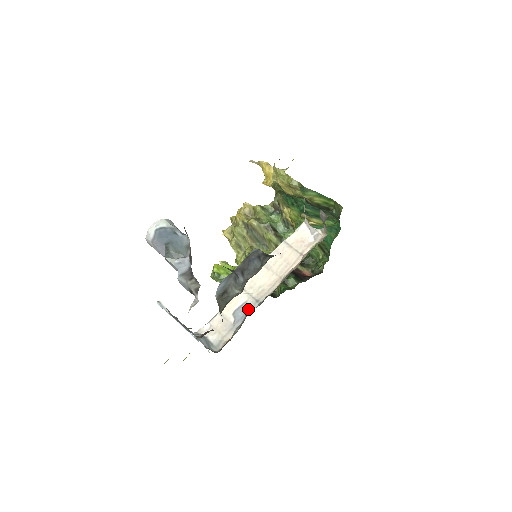
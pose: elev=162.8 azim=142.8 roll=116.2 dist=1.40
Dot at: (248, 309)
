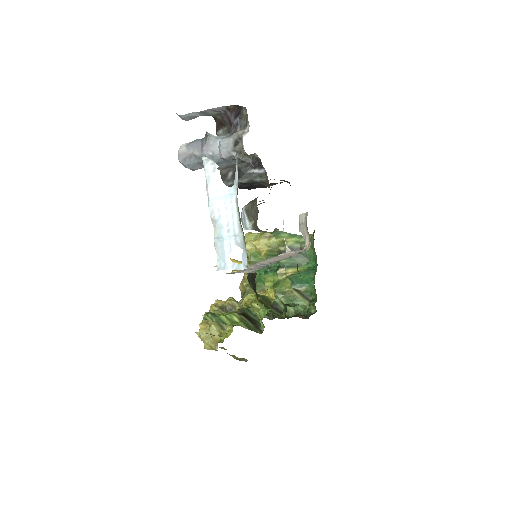
Dot at: occluded
